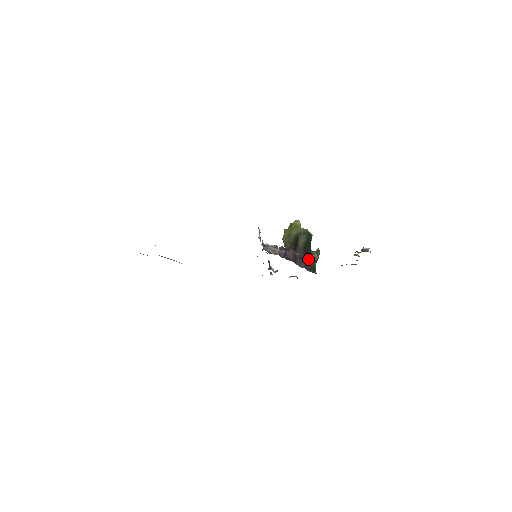
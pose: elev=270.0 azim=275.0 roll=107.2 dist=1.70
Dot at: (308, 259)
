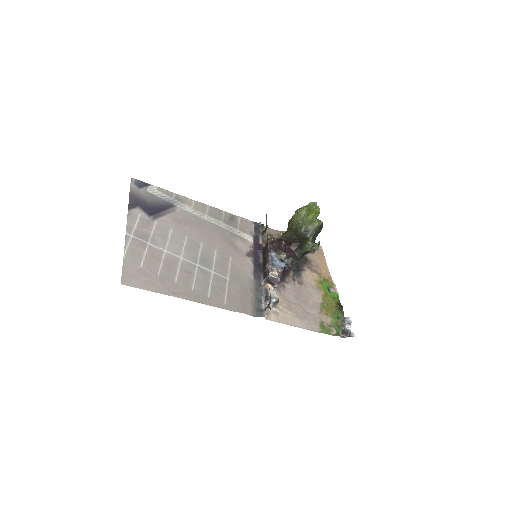
Dot at: (303, 254)
